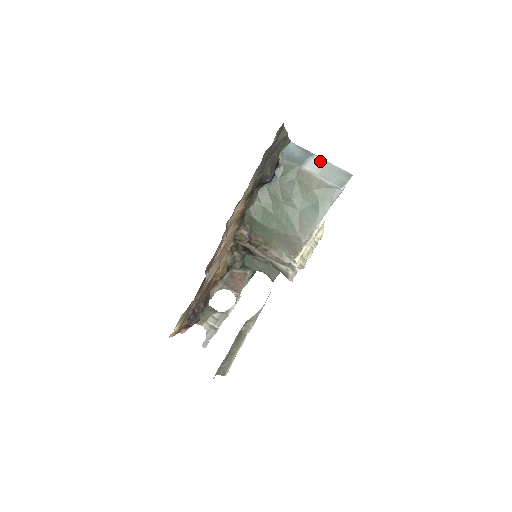
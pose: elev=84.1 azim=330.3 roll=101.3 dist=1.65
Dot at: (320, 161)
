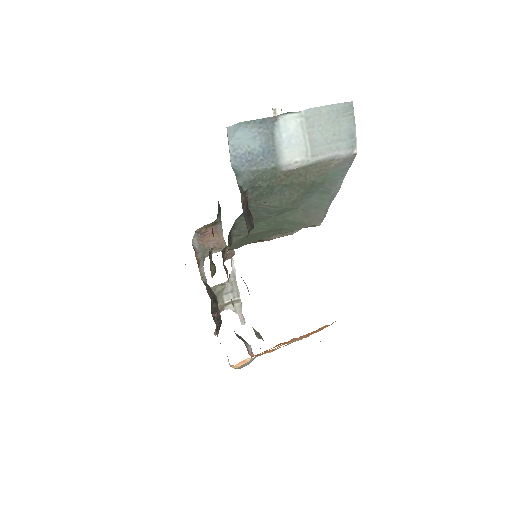
Dot at: (295, 123)
